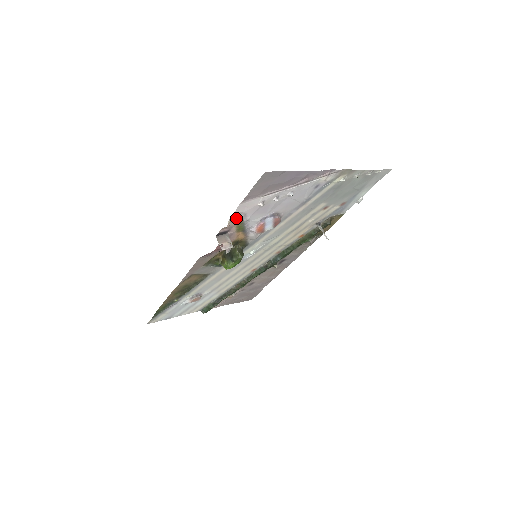
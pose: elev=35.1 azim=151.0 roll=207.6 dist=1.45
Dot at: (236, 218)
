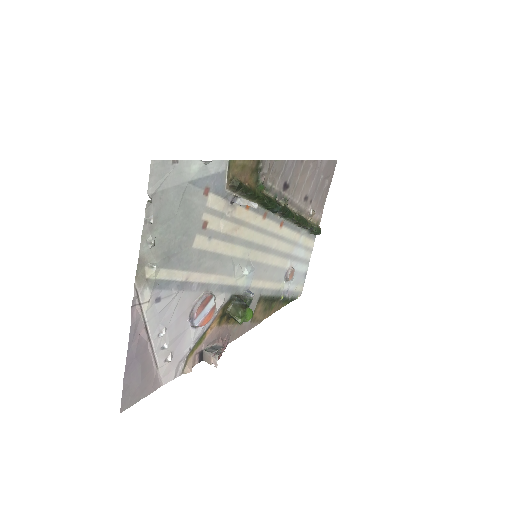
Dot at: (182, 367)
